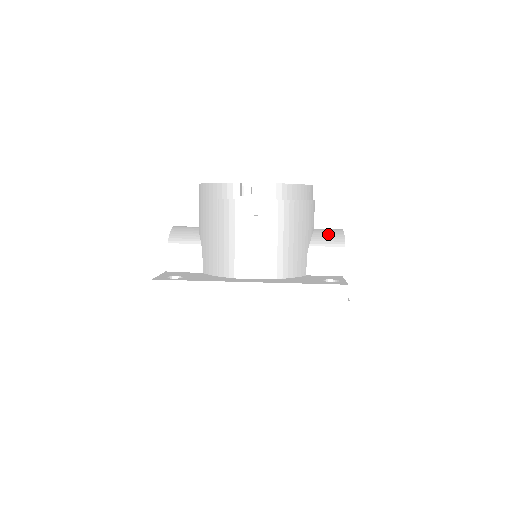
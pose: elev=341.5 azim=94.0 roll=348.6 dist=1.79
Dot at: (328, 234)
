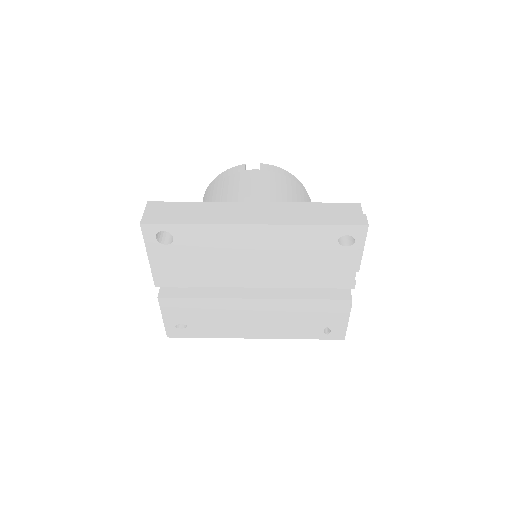
Dot at: occluded
